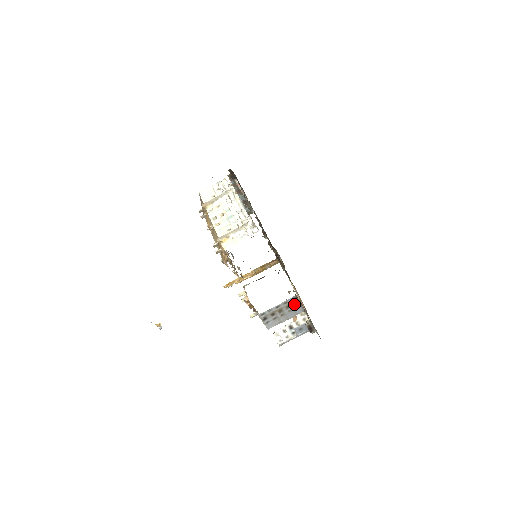
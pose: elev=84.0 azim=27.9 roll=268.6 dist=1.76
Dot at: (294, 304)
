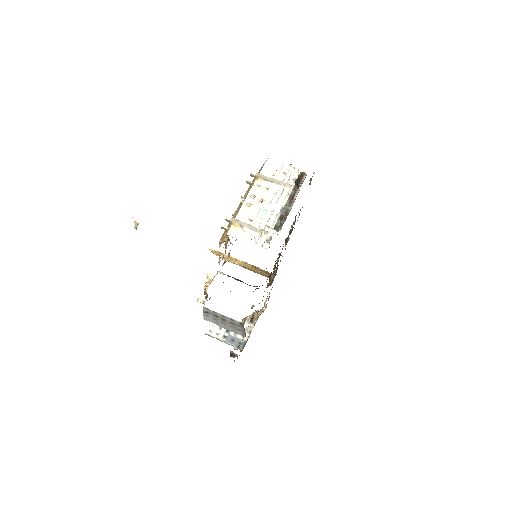
Dot at: (239, 326)
